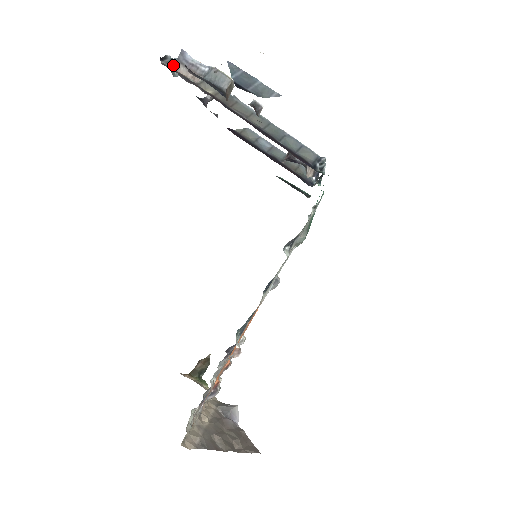
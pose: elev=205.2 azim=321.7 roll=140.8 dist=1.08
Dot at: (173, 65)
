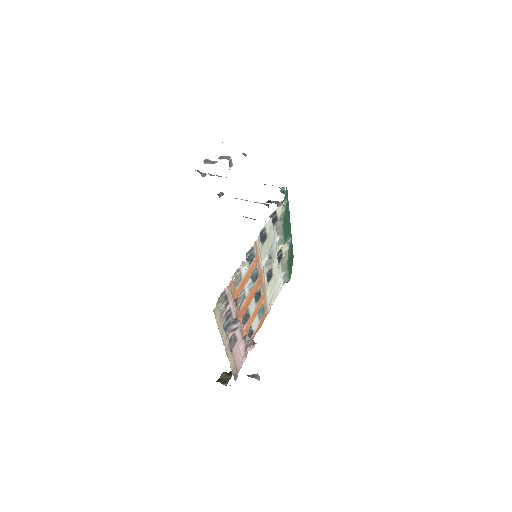
Dot at: (202, 174)
